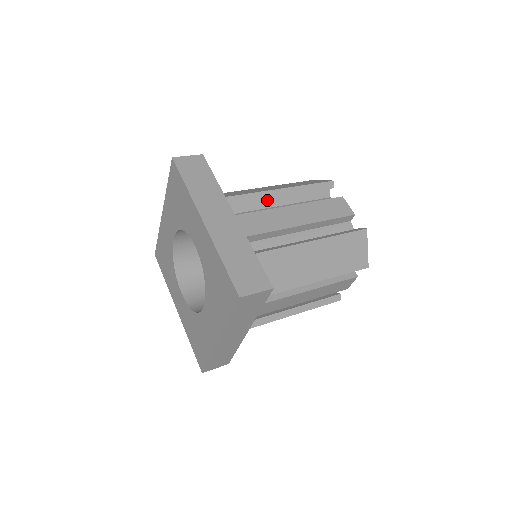
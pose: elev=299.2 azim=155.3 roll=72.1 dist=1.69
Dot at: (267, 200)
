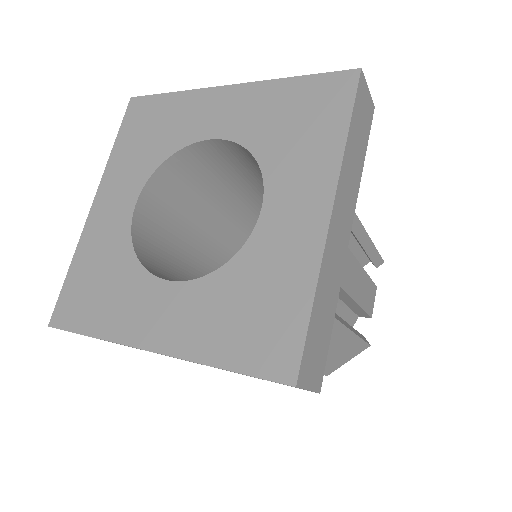
Dot at: occluded
